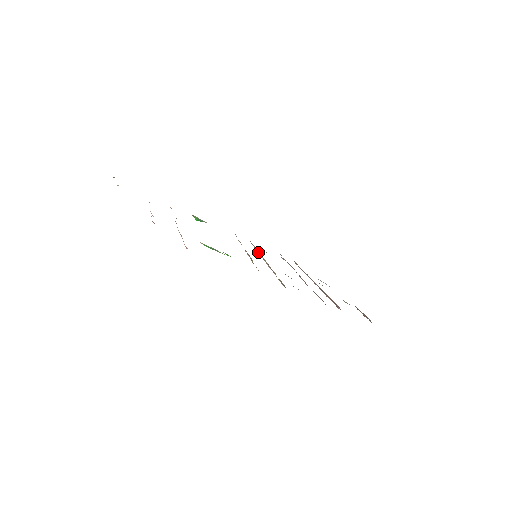
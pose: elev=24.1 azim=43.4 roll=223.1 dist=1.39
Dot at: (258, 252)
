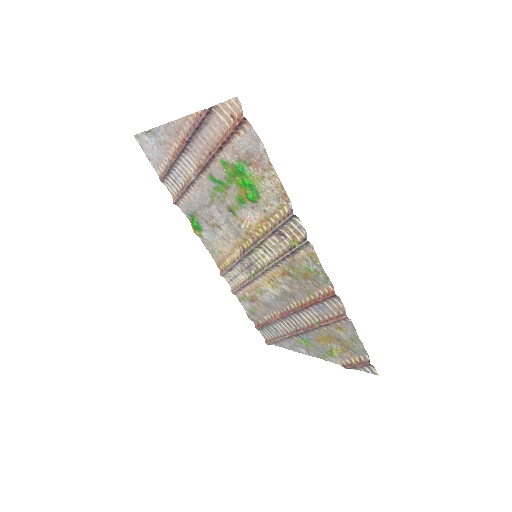
Dot at: (251, 271)
